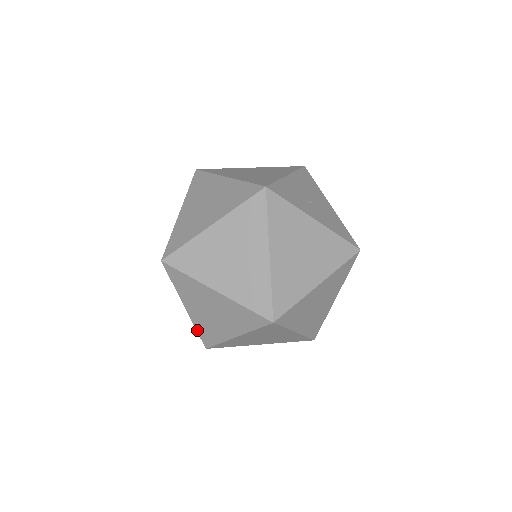
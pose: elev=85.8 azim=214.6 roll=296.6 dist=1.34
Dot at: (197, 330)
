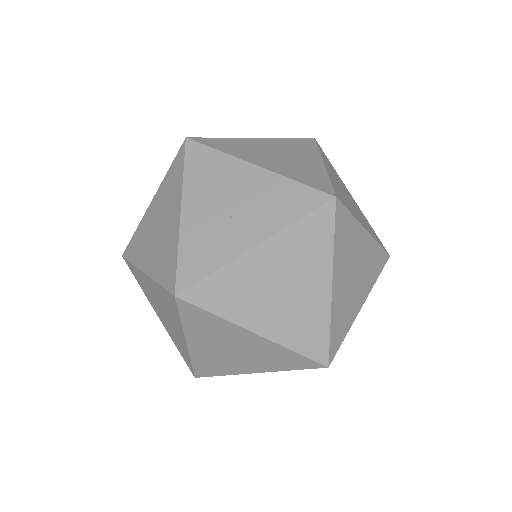
Dot at: occluded
